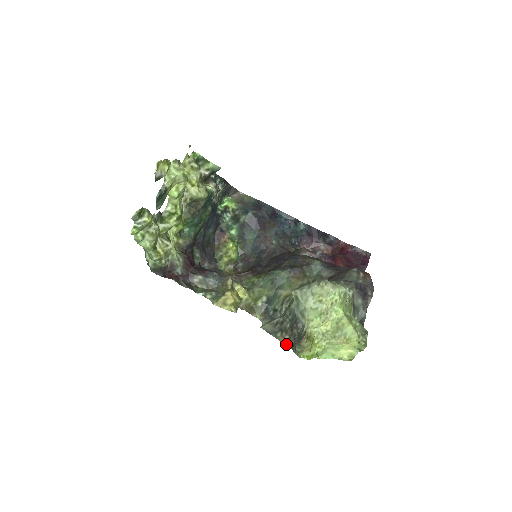
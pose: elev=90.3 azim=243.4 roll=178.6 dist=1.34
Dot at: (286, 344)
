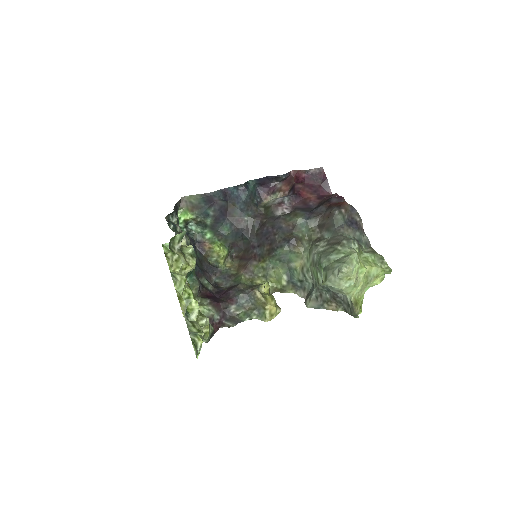
Dot at: (338, 310)
